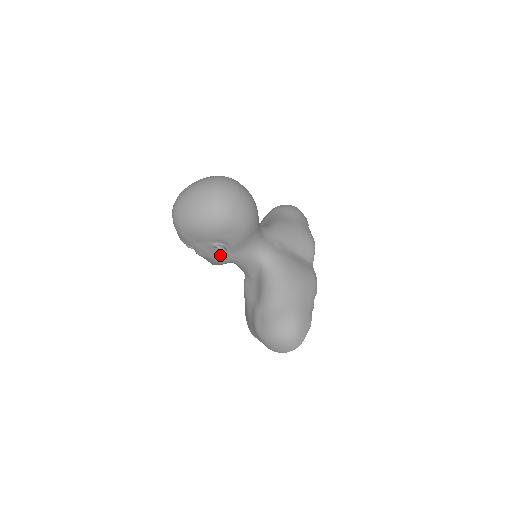
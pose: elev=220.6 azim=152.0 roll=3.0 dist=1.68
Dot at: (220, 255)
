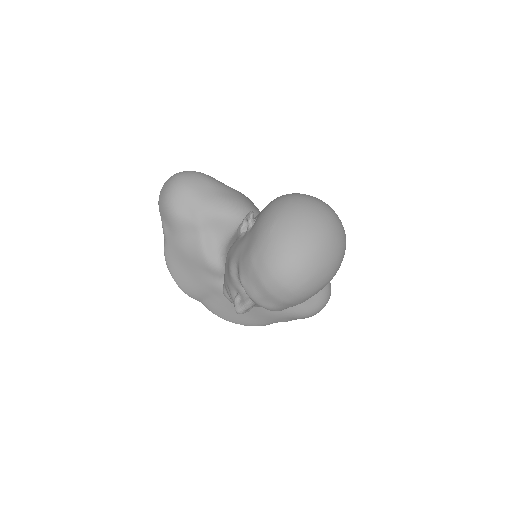
Dot at: occluded
